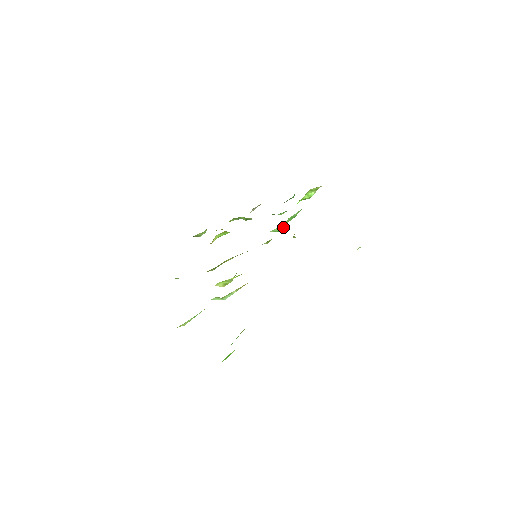
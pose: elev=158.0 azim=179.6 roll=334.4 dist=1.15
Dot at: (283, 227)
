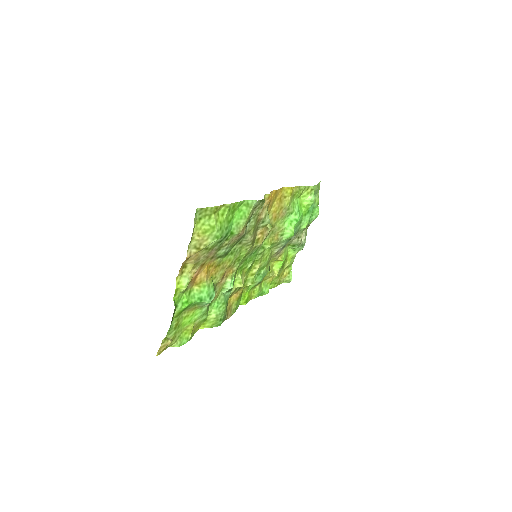
Dot at: (292, 231)
